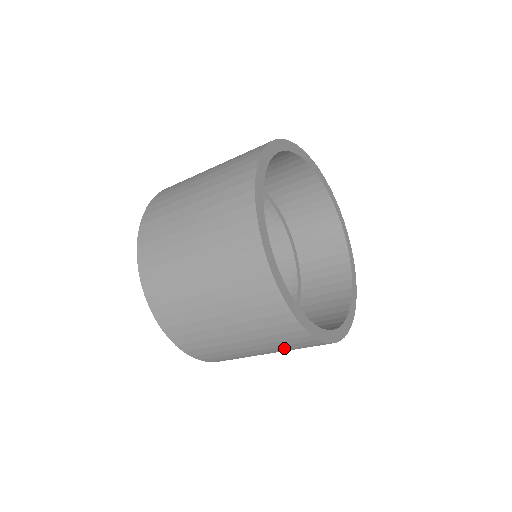
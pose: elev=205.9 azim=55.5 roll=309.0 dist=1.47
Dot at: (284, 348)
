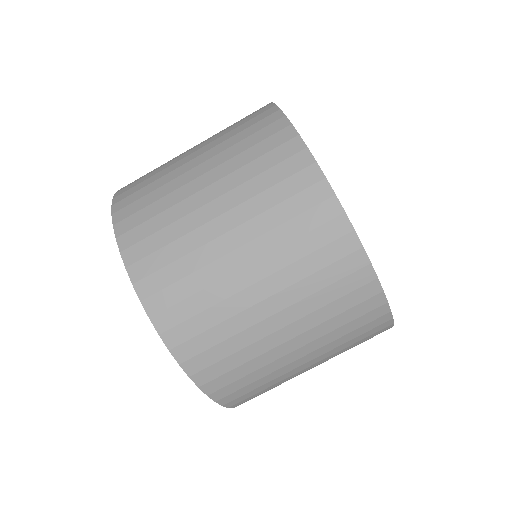
Dot at: (331, 328)
